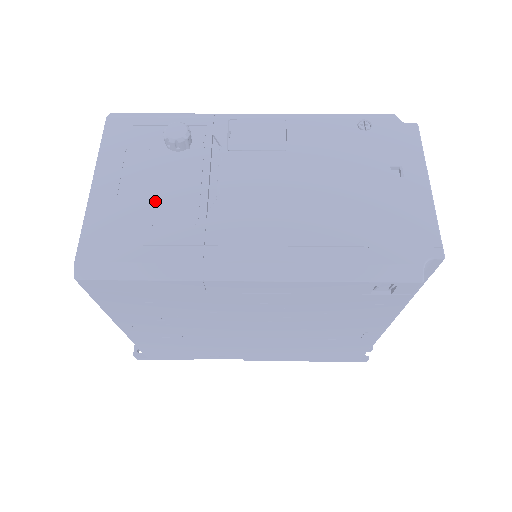
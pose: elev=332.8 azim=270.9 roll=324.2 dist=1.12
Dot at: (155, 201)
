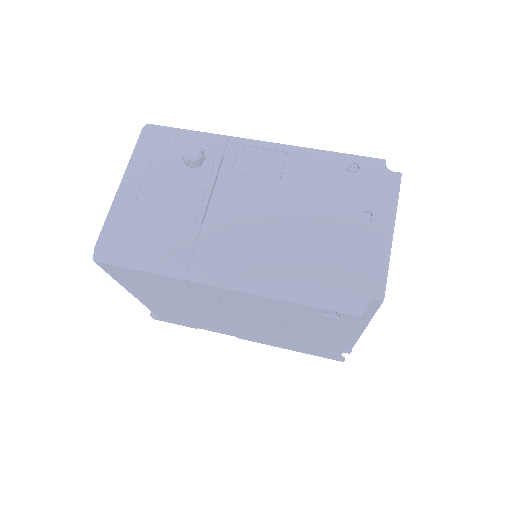
Dot at: (164, 208)
